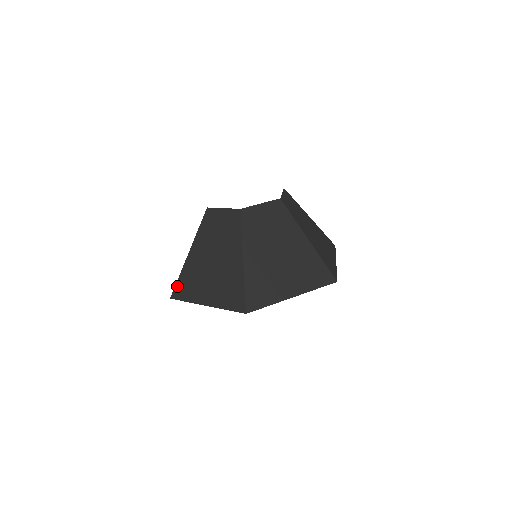
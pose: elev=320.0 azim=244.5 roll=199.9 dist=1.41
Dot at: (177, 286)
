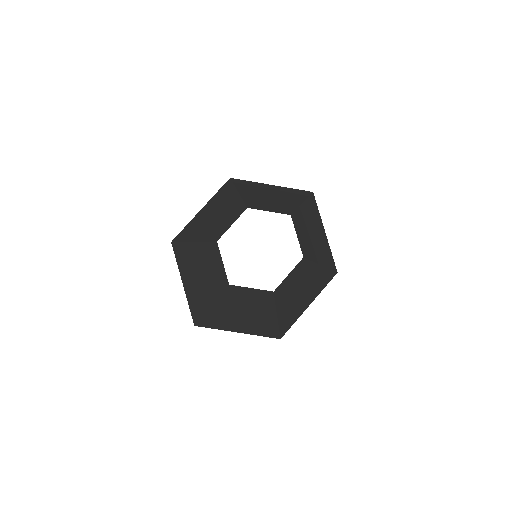
Dot at: (201, 321)
